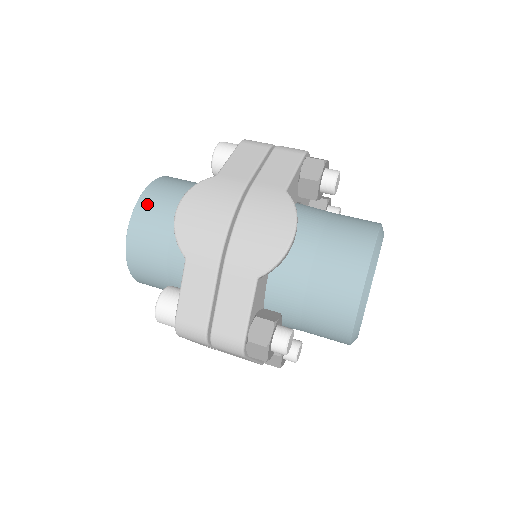
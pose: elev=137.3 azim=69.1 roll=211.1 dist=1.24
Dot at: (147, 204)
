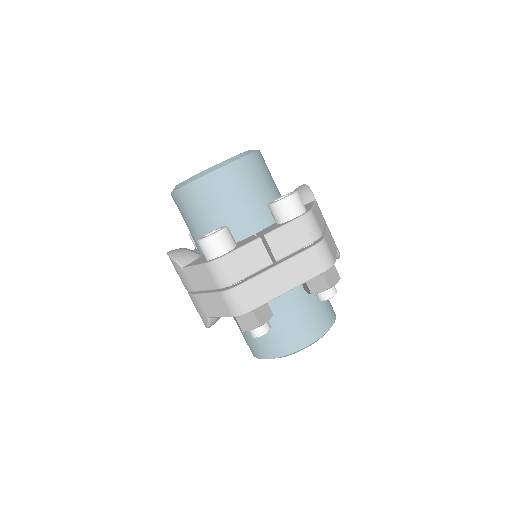
Dot at: (175, 202)
